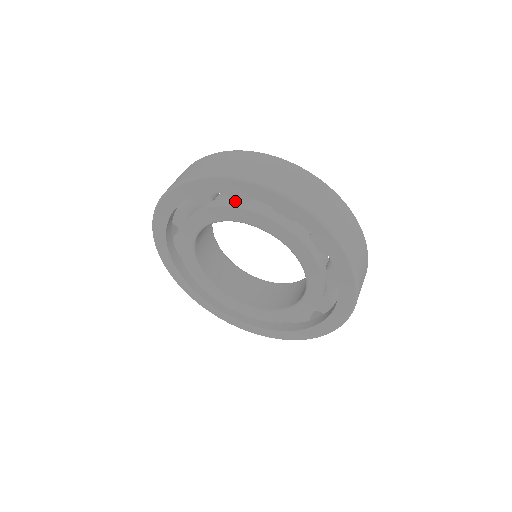
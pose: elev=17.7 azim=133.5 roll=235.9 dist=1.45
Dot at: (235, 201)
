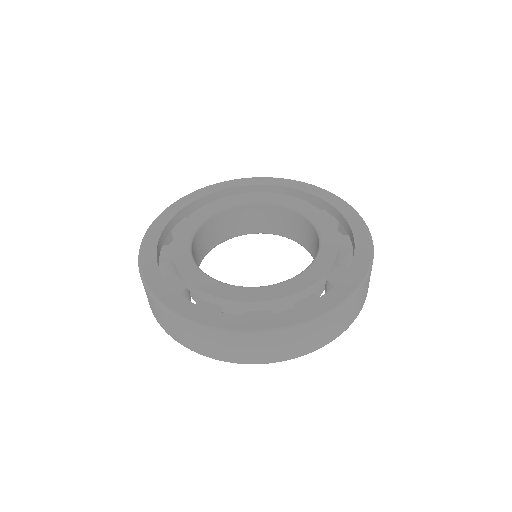
Dot at: occluded
